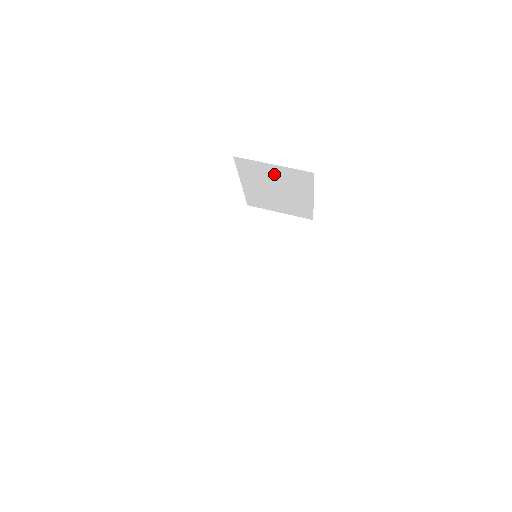
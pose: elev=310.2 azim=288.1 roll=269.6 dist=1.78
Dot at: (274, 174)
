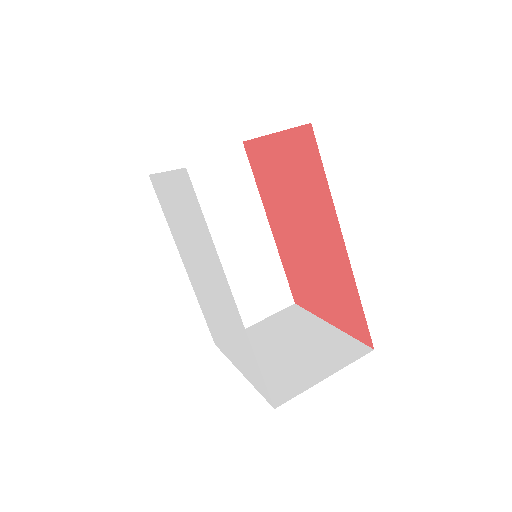
Dot at: occluded
